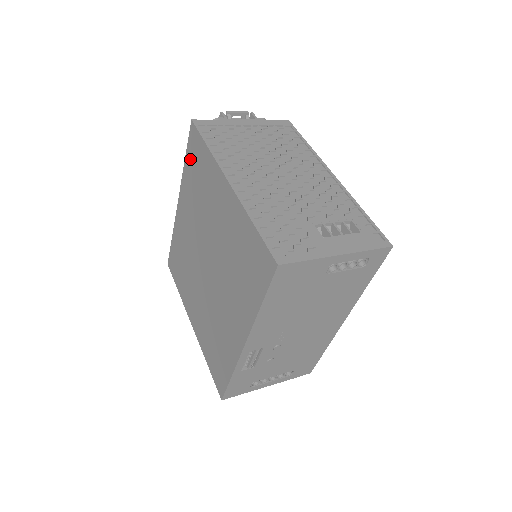
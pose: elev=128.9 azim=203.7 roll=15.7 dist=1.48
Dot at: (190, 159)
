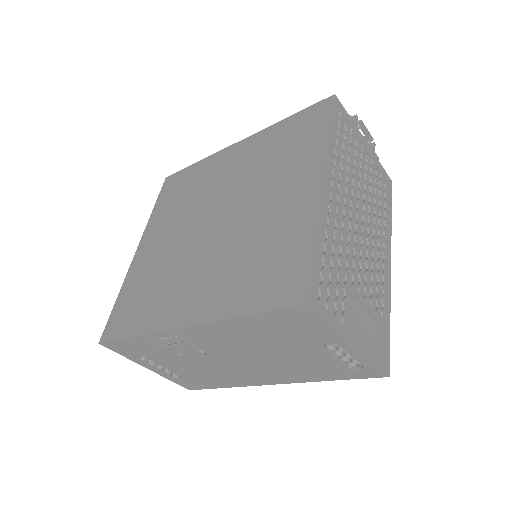
Dot at: (295, 122)
